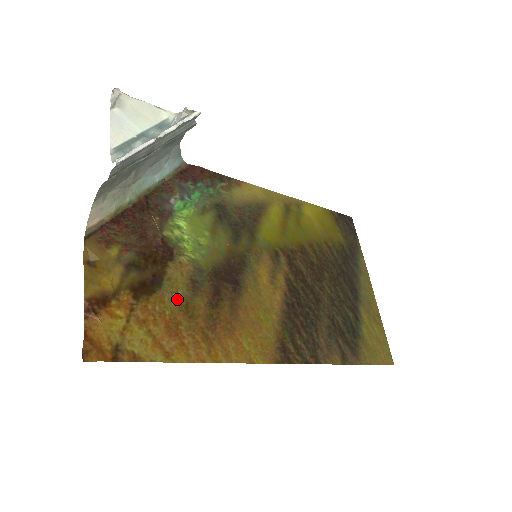
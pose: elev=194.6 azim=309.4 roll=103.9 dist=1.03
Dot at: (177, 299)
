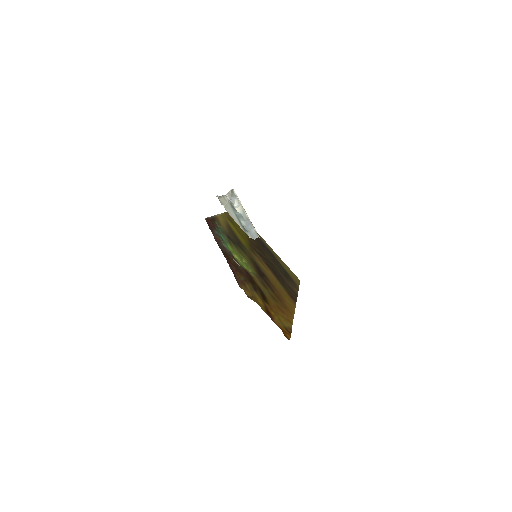
Dot at: (269, 295)
